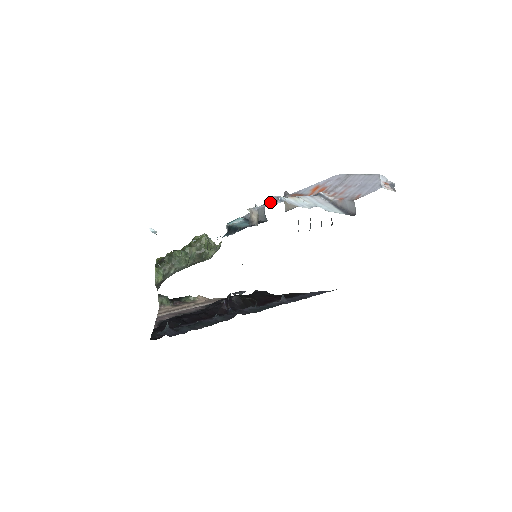
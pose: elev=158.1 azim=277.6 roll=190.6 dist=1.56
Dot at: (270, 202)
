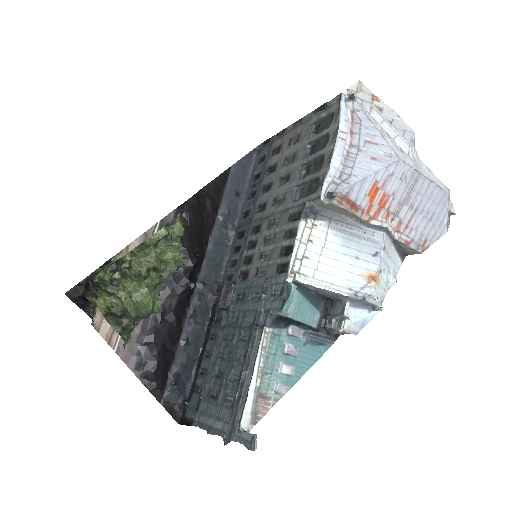
Dot at: (358, 301)
